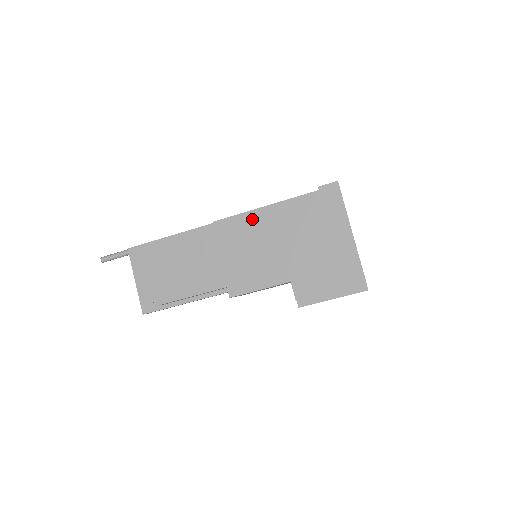
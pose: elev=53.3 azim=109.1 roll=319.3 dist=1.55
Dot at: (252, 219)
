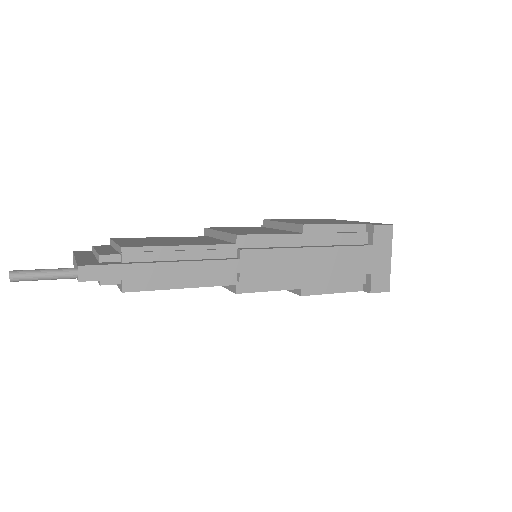
Dot at: (286, 289)
